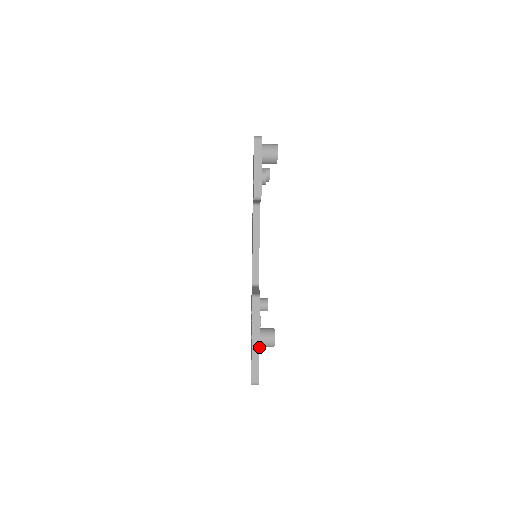
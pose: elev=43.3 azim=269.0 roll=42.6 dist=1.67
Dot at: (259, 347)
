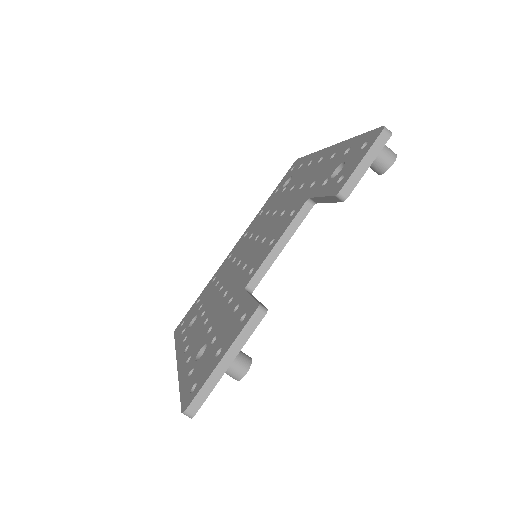
Dot at: occluded
